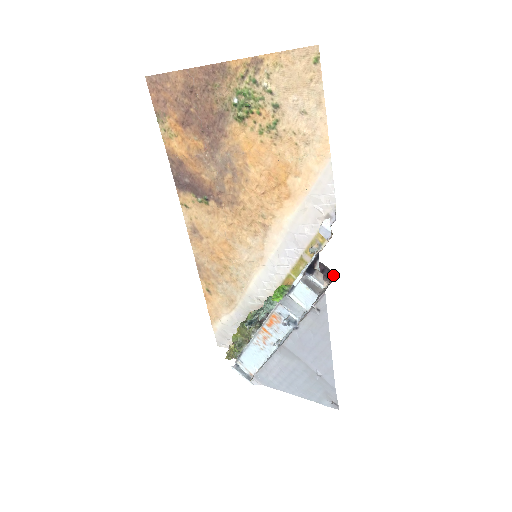
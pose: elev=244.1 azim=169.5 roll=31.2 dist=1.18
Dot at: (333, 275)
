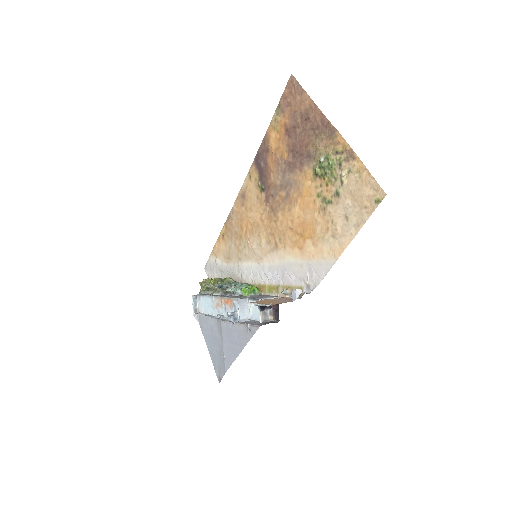
Dot at: (279, 320)
